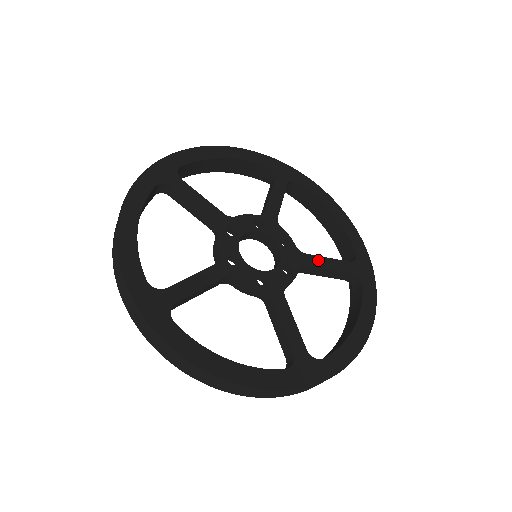
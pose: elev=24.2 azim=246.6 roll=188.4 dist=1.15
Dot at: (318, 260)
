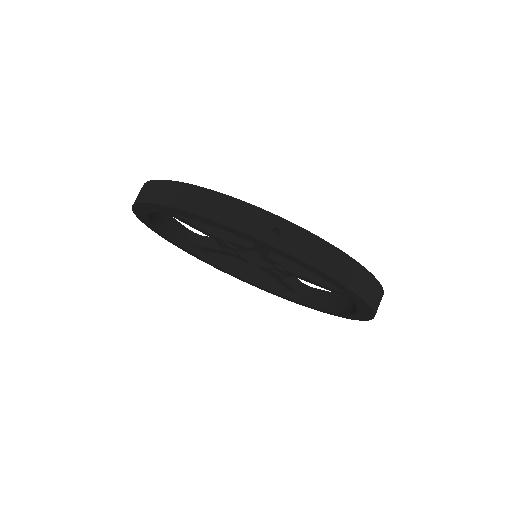
Dot at: occluded
